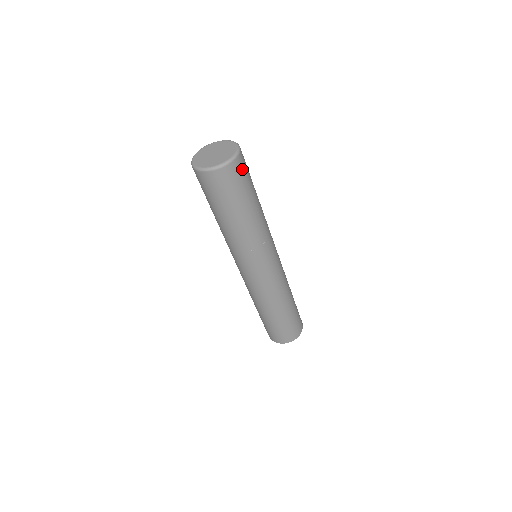
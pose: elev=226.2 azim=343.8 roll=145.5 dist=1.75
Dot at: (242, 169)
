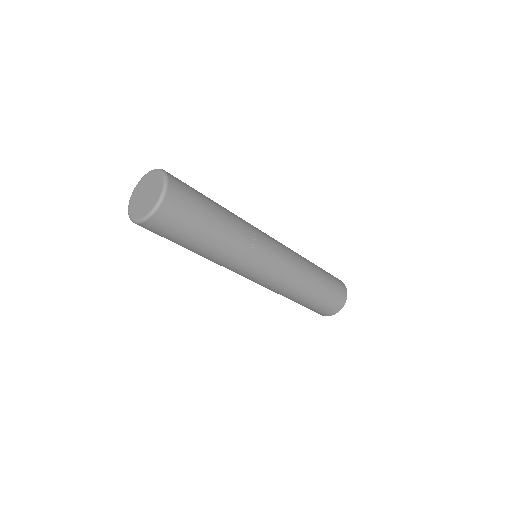
Dot at: (166, 223)
